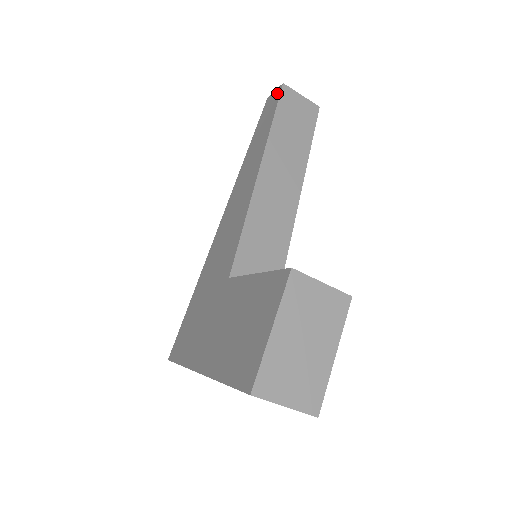
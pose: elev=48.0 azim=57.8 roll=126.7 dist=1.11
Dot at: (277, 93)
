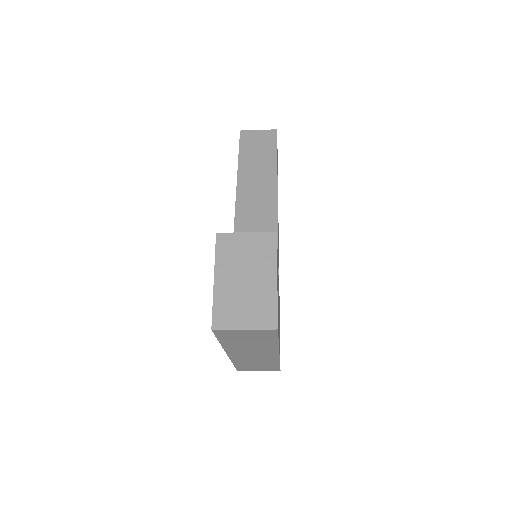
Dot at: occluded
